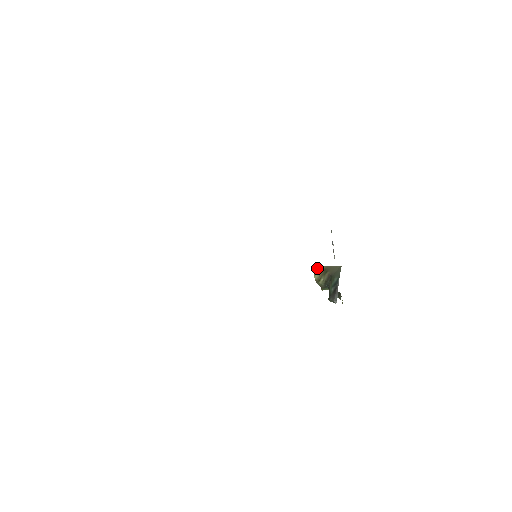
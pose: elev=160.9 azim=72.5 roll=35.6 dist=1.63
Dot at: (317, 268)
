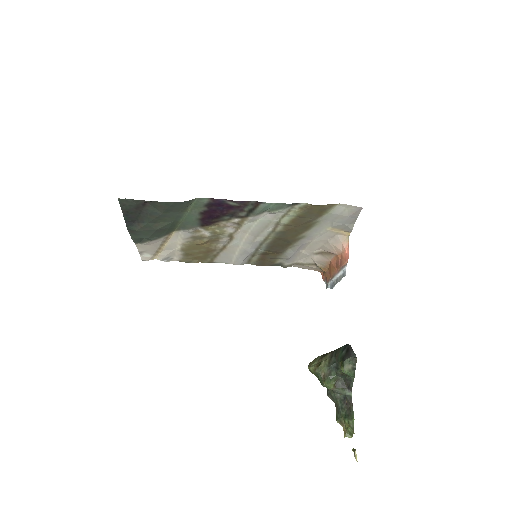
Dot at: (311, 362)
